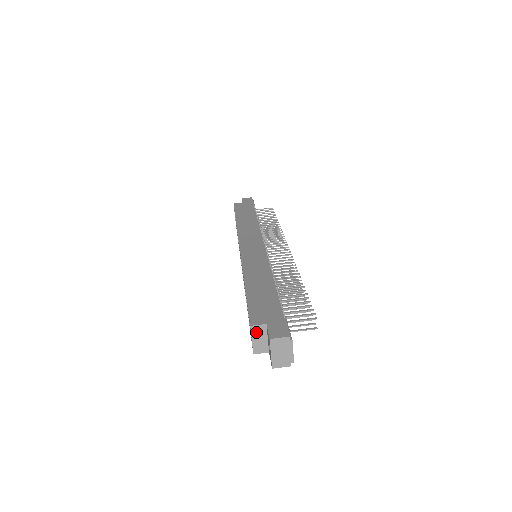
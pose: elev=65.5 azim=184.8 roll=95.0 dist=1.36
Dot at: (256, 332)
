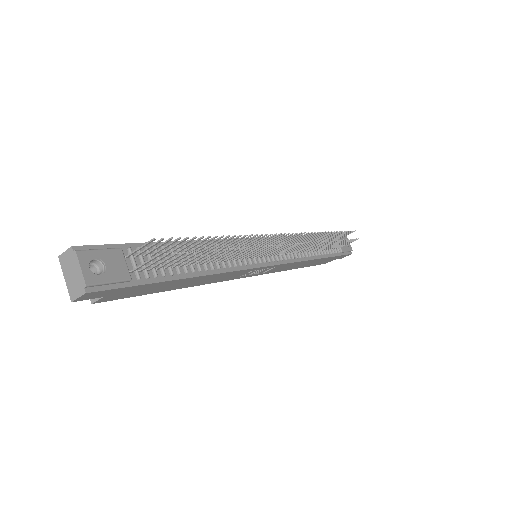
Dot at: occluded
